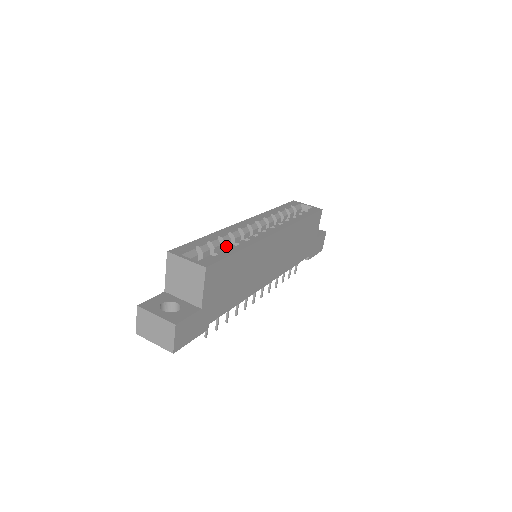
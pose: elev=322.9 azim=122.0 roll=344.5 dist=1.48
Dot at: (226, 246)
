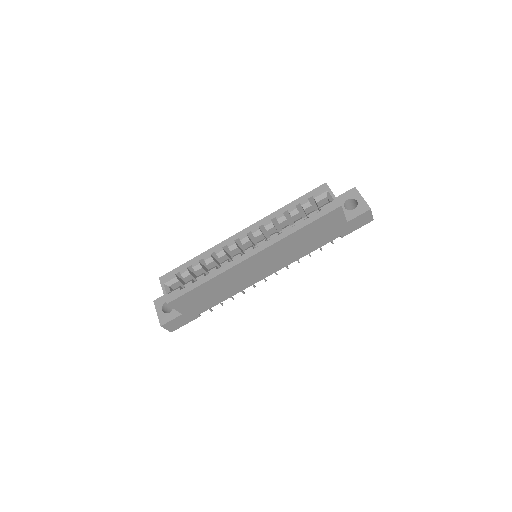
Dot at: (210, 265)
